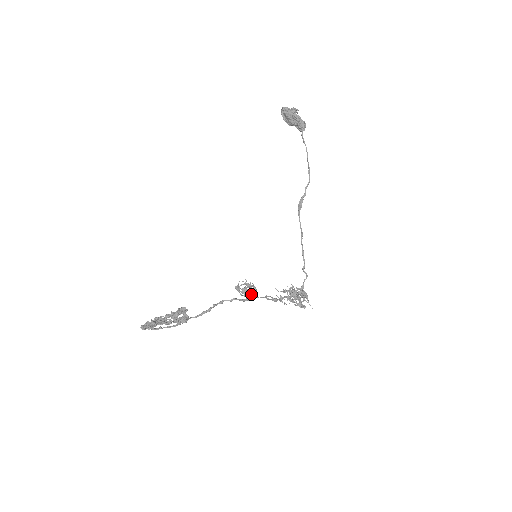
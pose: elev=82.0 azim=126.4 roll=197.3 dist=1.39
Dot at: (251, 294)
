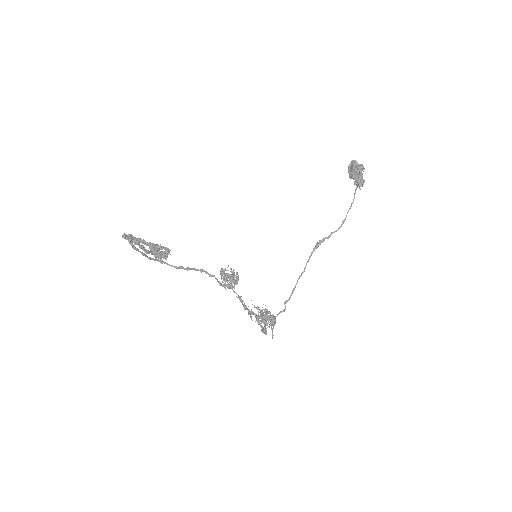
Dot at: (230, 284)
